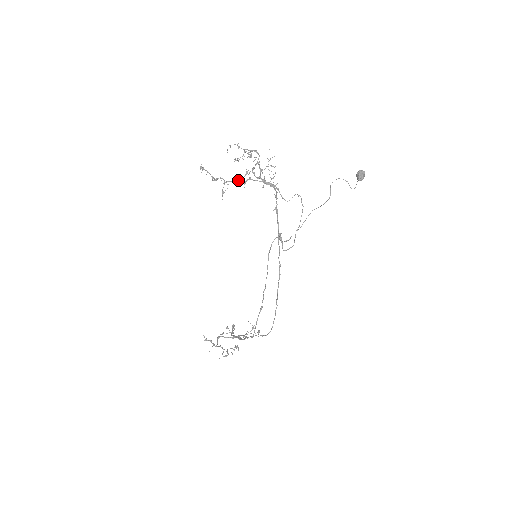
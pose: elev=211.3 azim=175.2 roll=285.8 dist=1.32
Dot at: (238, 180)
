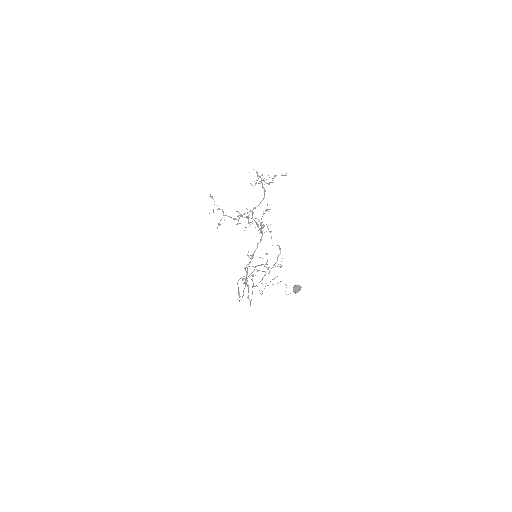
Dot at: (234, 218)
